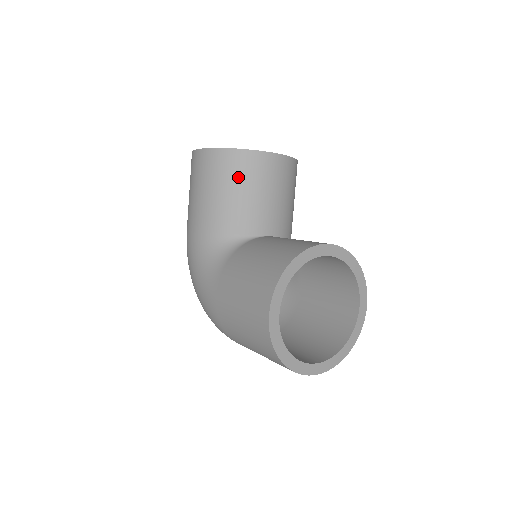
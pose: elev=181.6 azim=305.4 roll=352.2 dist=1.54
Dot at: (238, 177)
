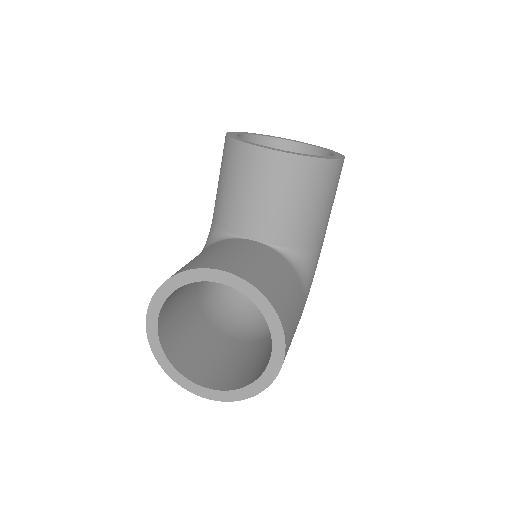
Dot at: (231, 170)
